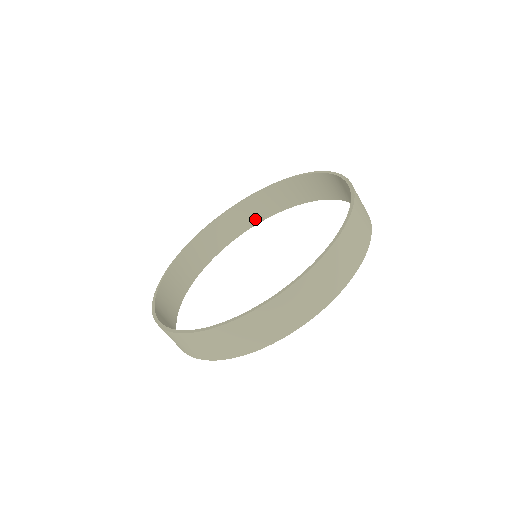
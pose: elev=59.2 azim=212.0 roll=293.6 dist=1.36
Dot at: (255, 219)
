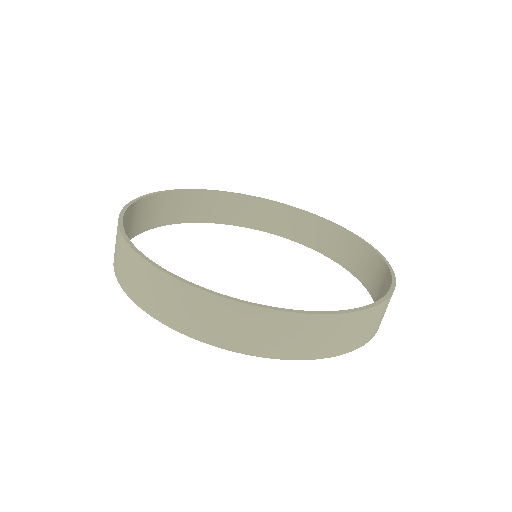
Dot at: (151, 222)
